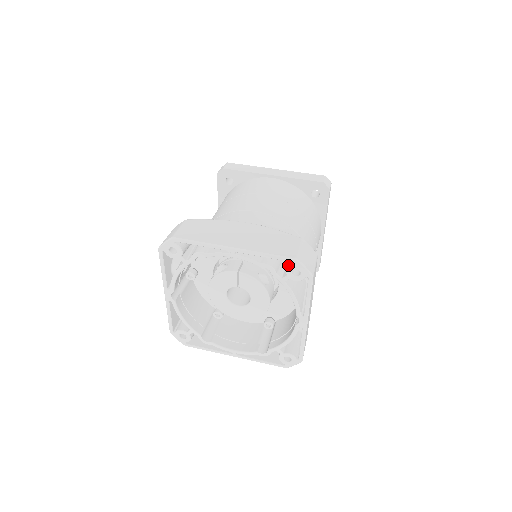
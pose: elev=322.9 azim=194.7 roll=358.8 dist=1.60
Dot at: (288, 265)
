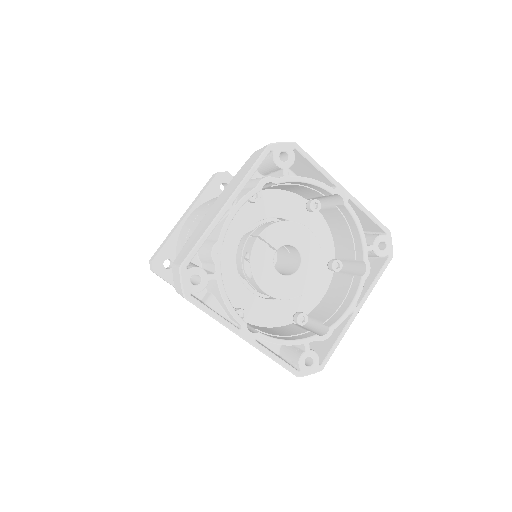
Dot at: (272, 159)
